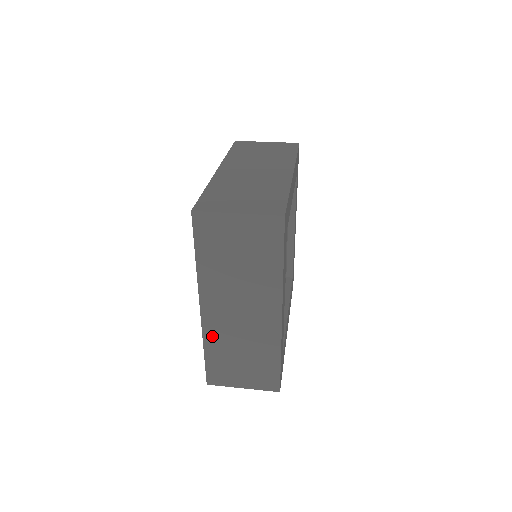
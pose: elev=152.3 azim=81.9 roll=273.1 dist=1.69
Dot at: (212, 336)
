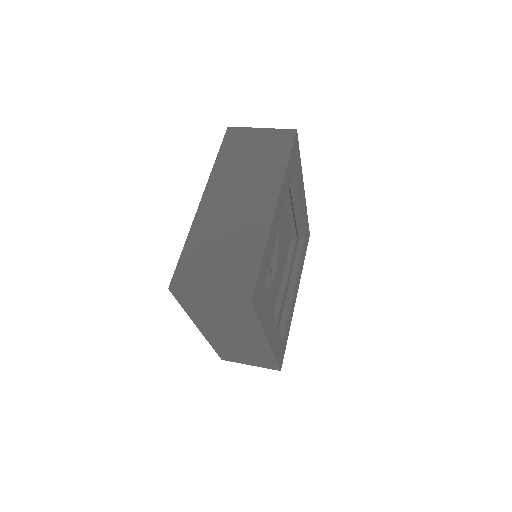
Dot at: (201, 227)
